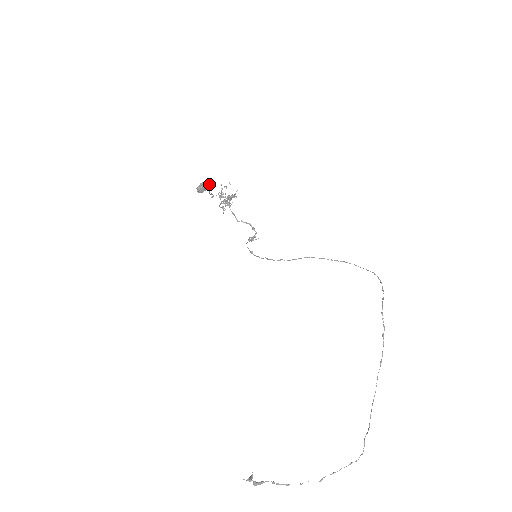
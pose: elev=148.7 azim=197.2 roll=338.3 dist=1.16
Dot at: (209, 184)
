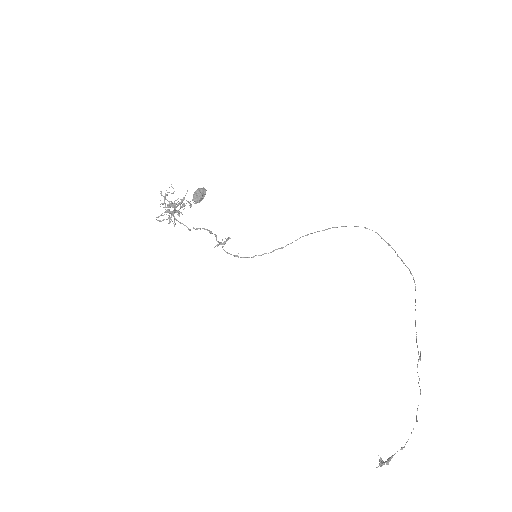
Dot at: (205, 189)
